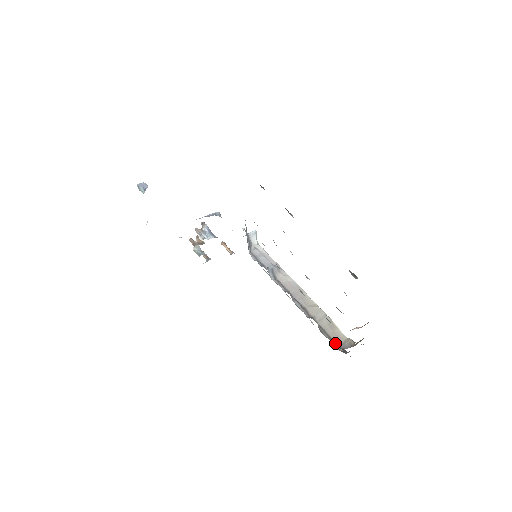
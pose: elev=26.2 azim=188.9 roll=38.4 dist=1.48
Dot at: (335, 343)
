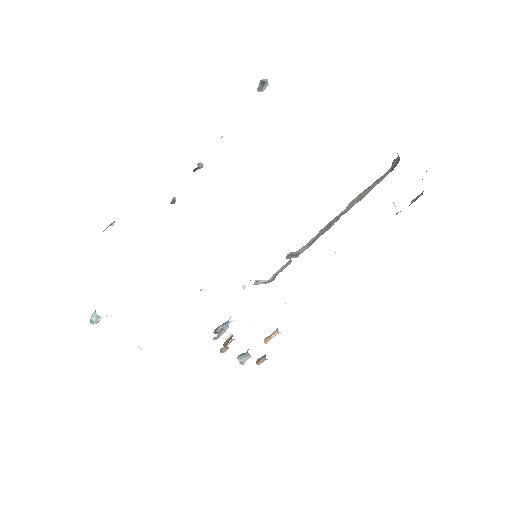
Dot at: occluded
